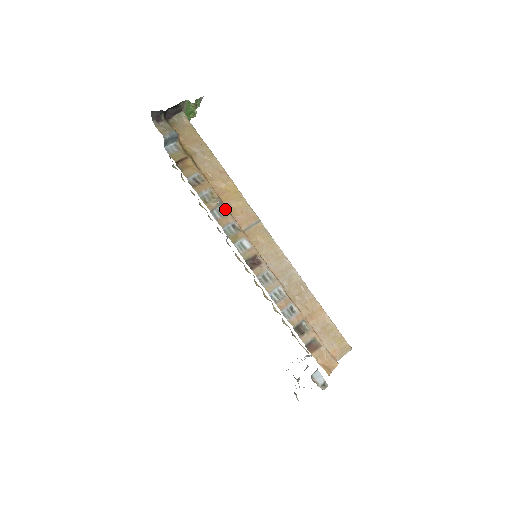
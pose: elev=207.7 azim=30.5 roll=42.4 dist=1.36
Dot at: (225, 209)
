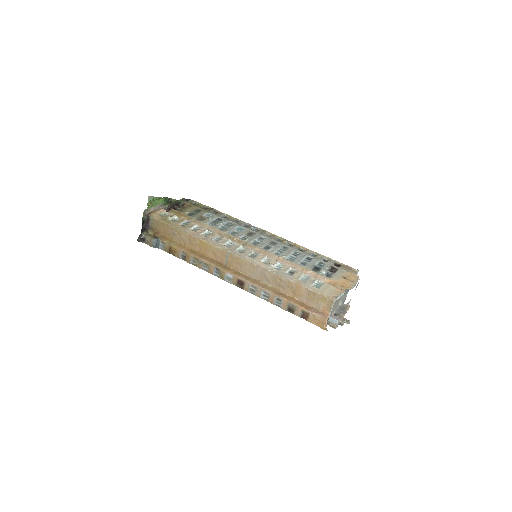
Dot at: (206, 262)
